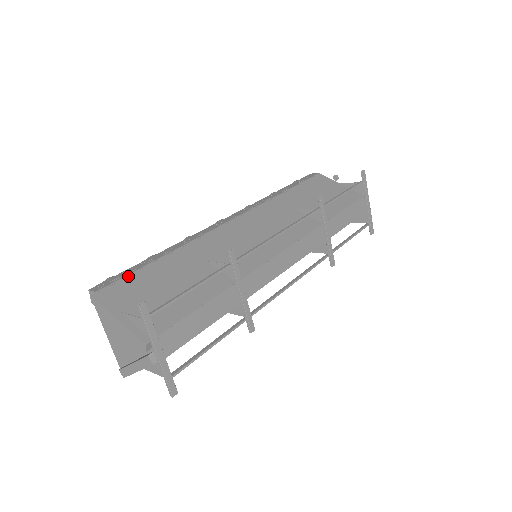
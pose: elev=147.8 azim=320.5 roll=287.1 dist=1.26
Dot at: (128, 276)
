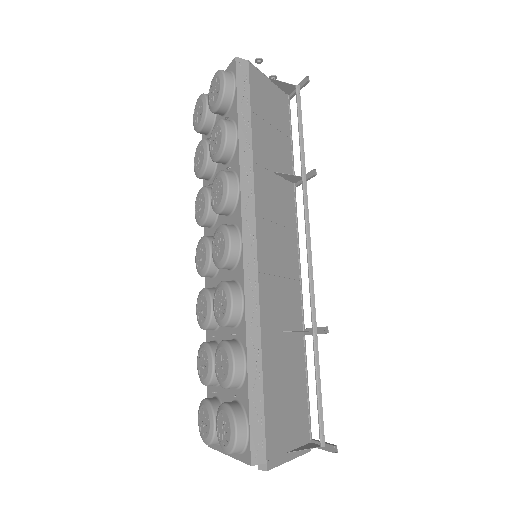
Dot at: (266, 419)
